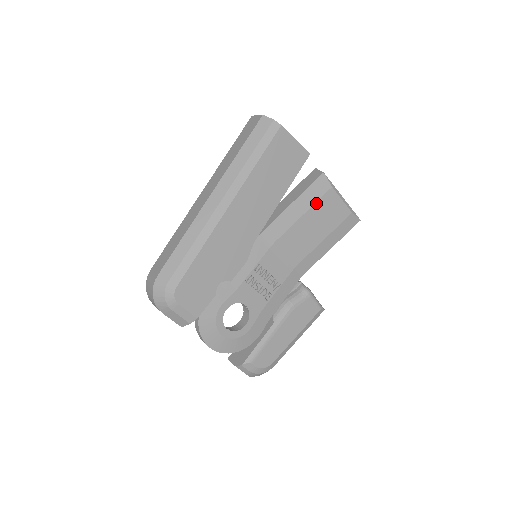
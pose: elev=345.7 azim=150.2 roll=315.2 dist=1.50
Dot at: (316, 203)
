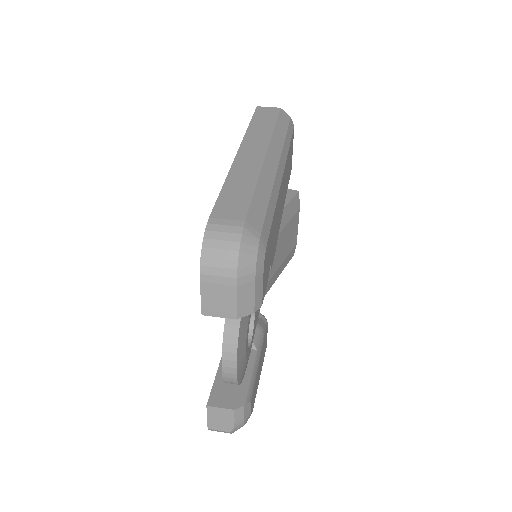
Dot at: (292, 219)
